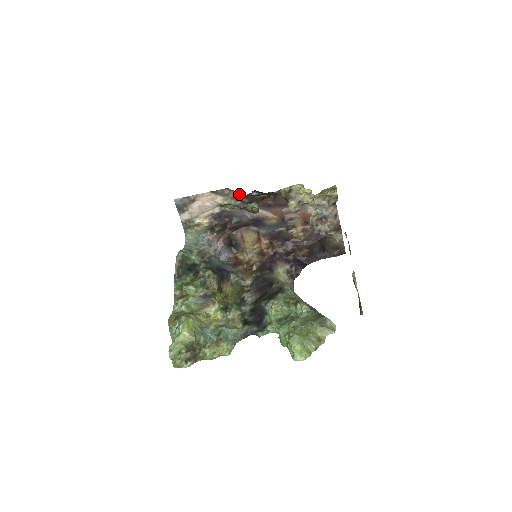
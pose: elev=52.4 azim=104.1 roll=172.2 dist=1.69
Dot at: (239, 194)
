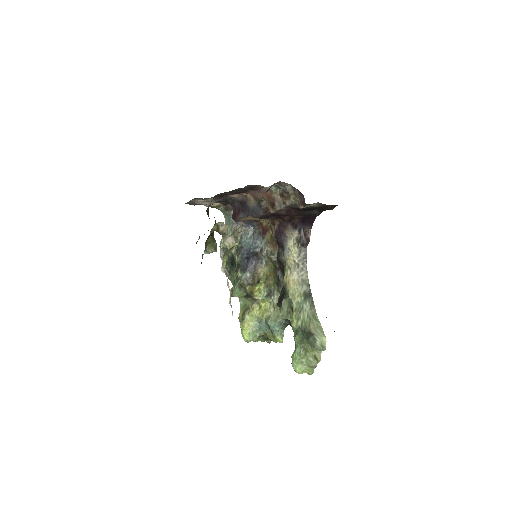
Dot at: occluded
